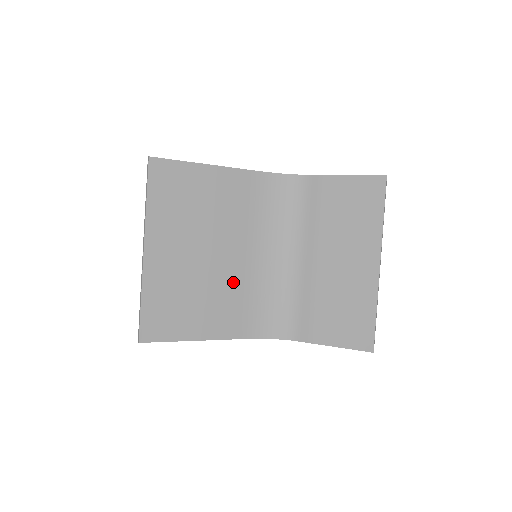
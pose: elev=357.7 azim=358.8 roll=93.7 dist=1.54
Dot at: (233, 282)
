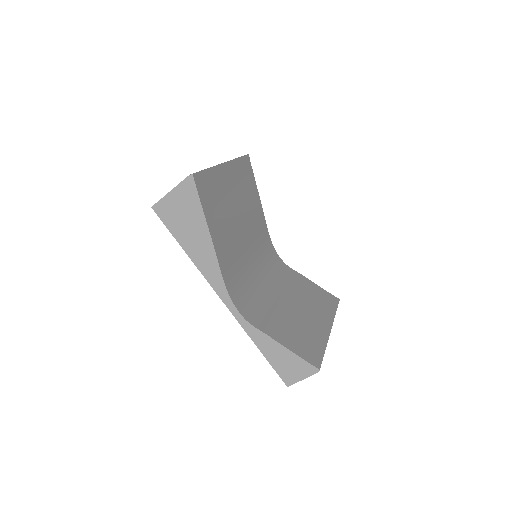
Dot at: (238, 247)
